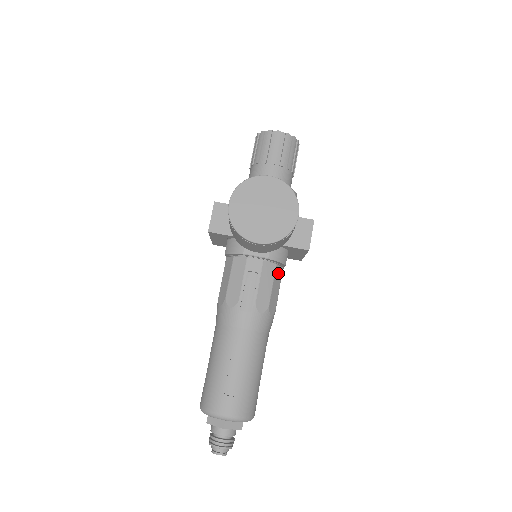
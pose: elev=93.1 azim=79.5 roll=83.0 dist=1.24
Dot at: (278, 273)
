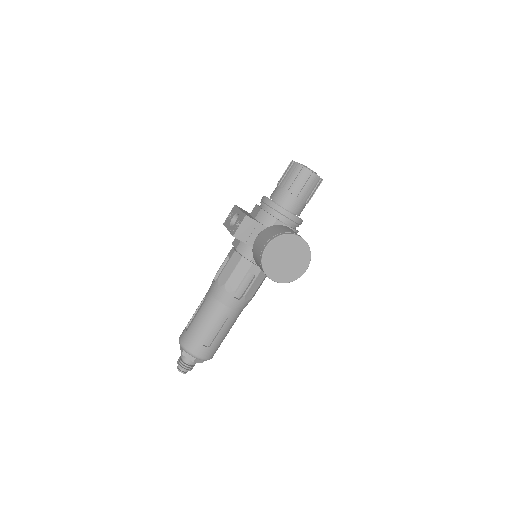
Dot at: occluded
